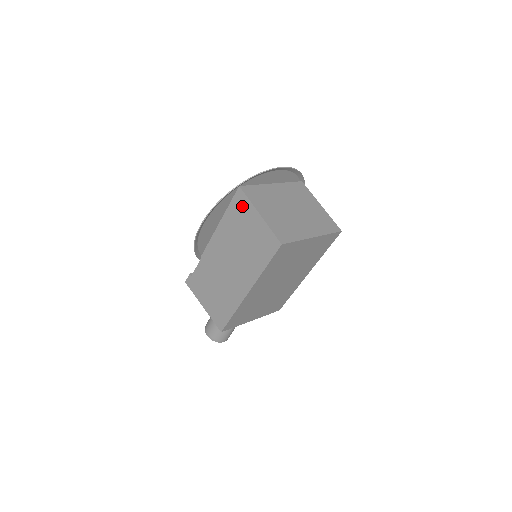
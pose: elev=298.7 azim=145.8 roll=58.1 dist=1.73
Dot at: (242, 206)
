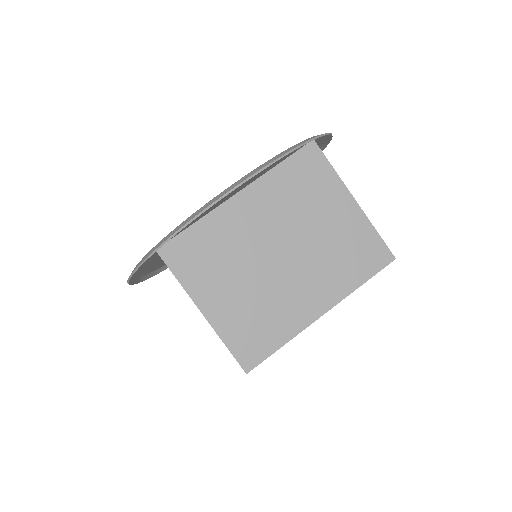
Dot at: occluded
